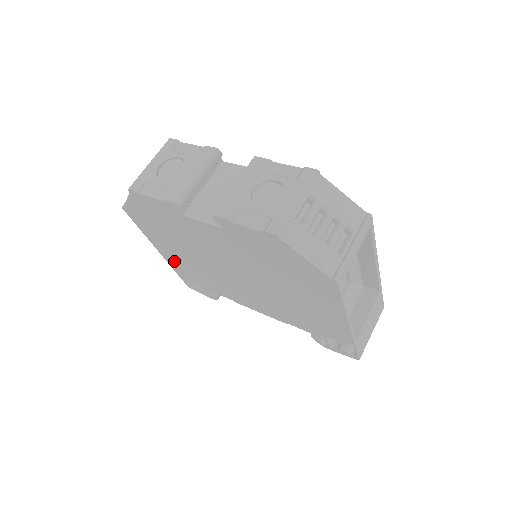
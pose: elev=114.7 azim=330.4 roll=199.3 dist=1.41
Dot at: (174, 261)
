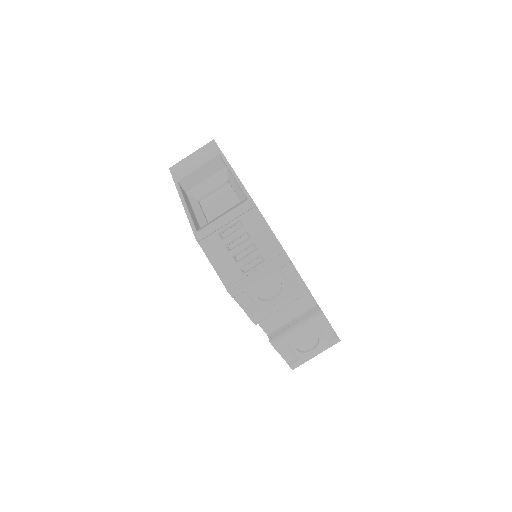
Dot at: occluded
